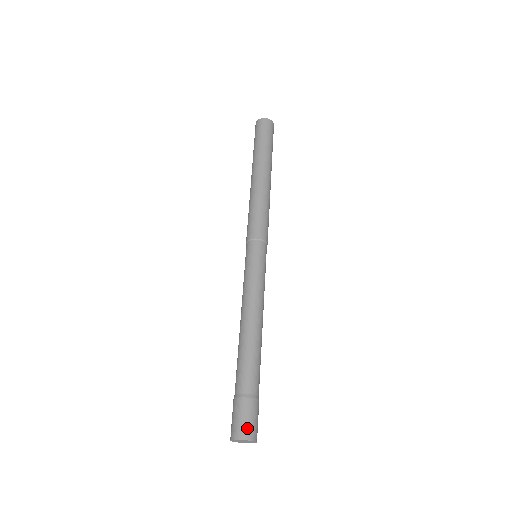
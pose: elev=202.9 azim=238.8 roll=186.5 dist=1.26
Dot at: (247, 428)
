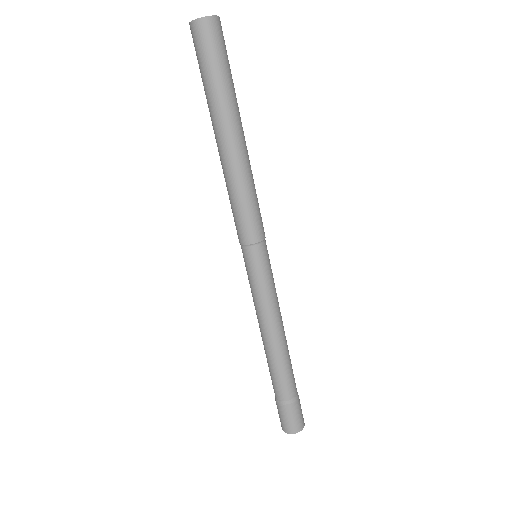
Dot at: (293, 426)
